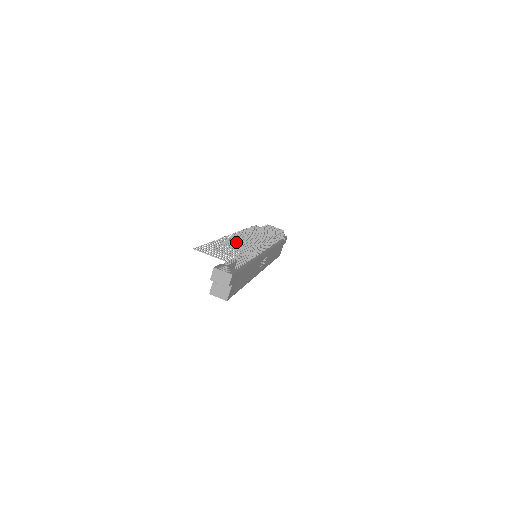
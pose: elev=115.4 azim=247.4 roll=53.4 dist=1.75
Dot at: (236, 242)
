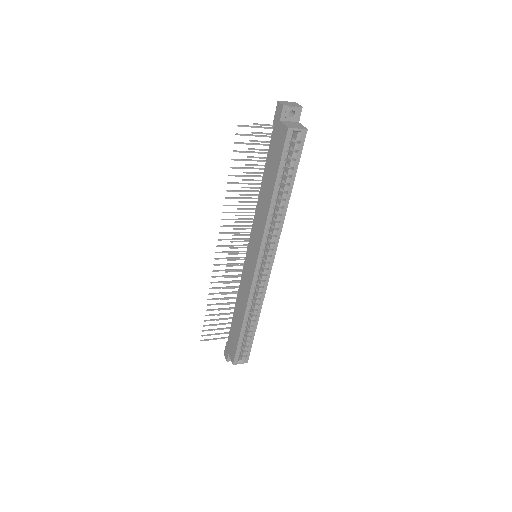
Dot at: (248, 187)
